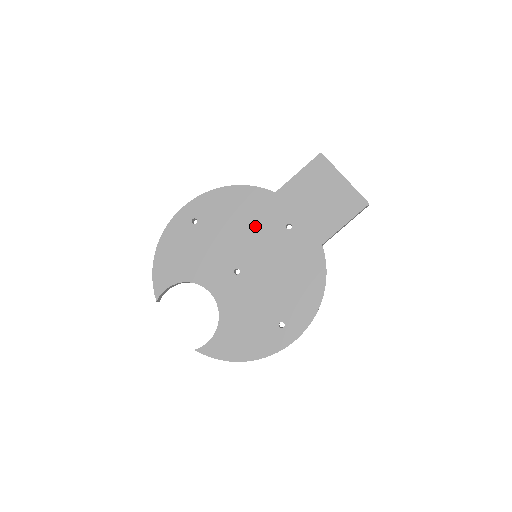
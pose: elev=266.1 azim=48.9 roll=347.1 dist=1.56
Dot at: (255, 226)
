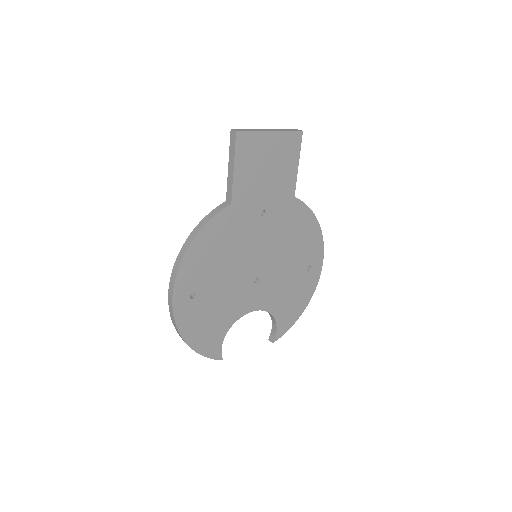
Dot at: (240, 243)
